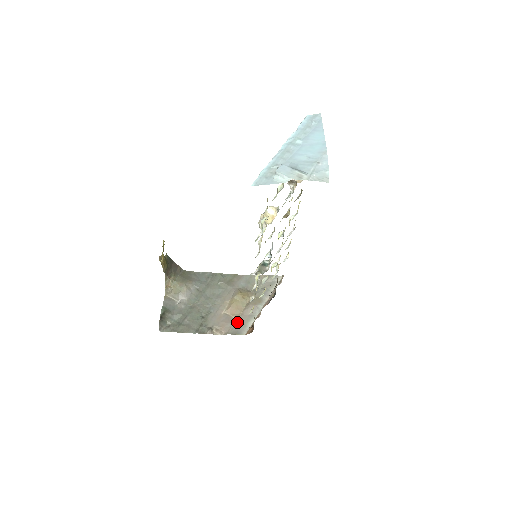
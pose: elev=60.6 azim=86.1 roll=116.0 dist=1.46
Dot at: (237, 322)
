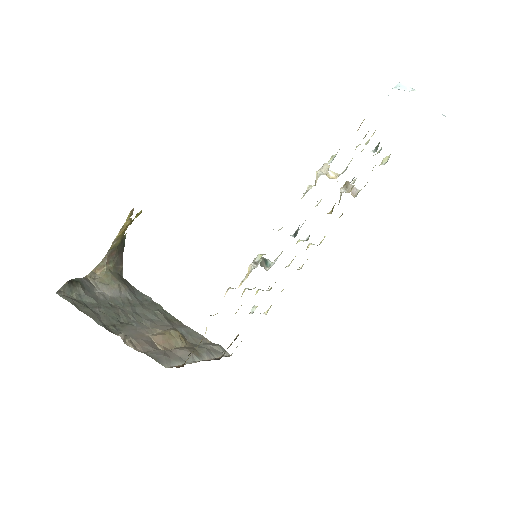
Dot at: (162, 352)
